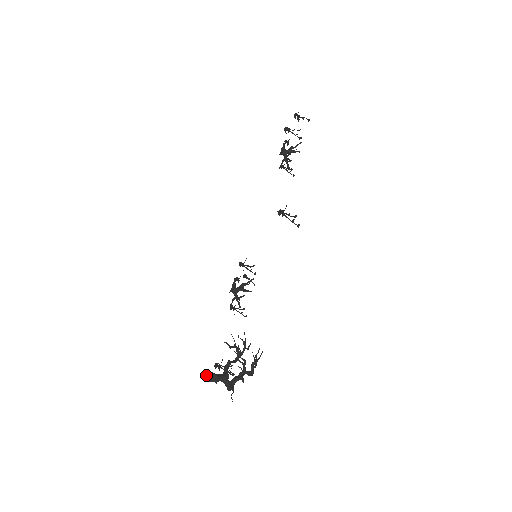
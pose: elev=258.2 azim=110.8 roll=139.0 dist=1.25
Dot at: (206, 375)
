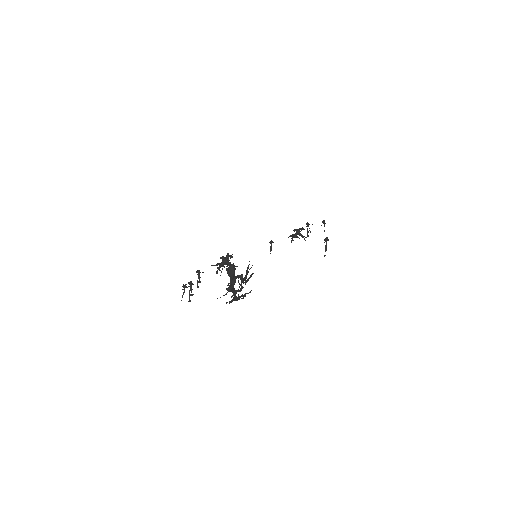
Dot at: (233, 264)
